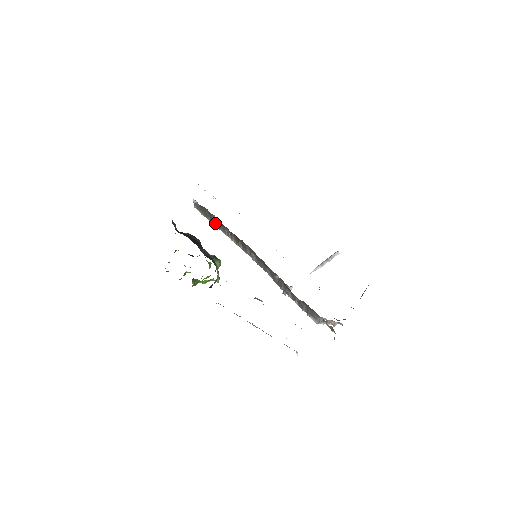
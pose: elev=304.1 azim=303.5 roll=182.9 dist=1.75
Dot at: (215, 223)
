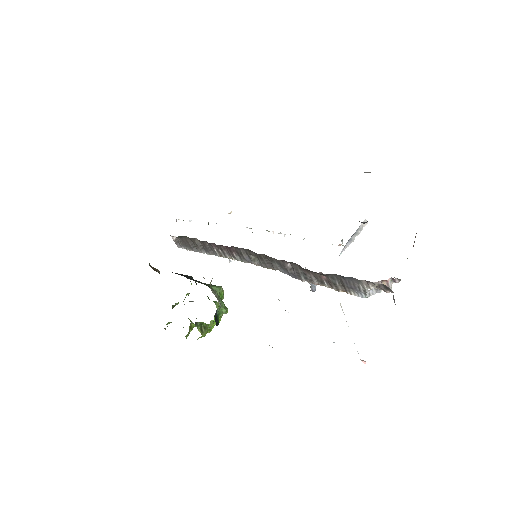
Dot at: (202, 249)
